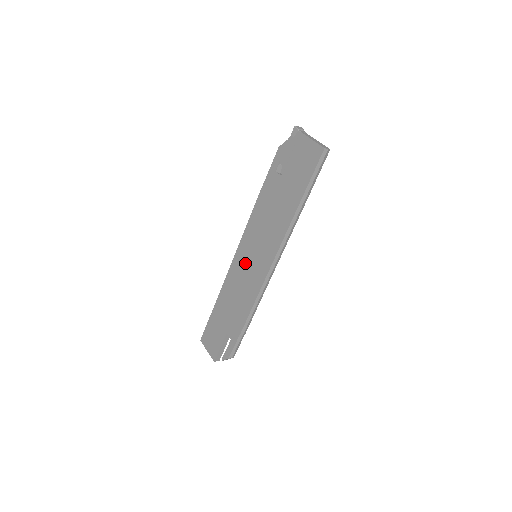
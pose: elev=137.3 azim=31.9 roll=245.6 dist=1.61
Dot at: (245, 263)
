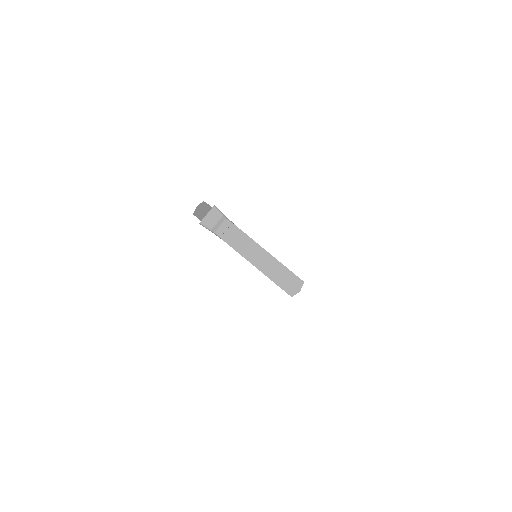
Dot at: occluded
